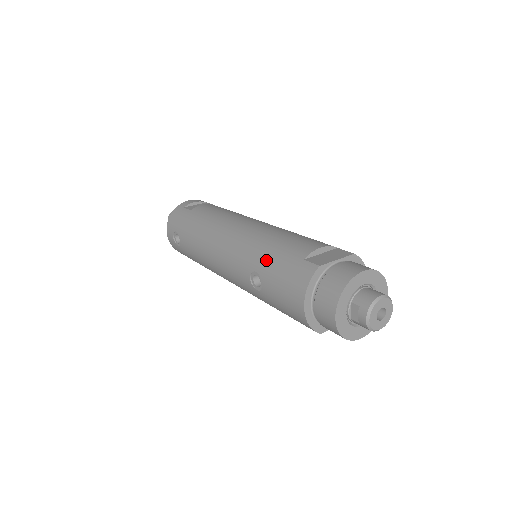
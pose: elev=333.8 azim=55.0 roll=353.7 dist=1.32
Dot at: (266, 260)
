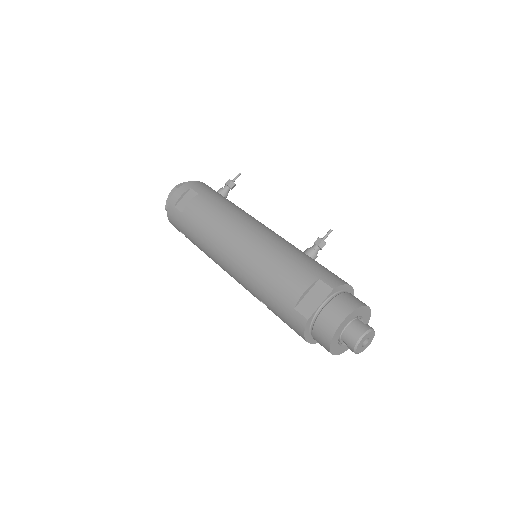
Dot at: (265, 298)
